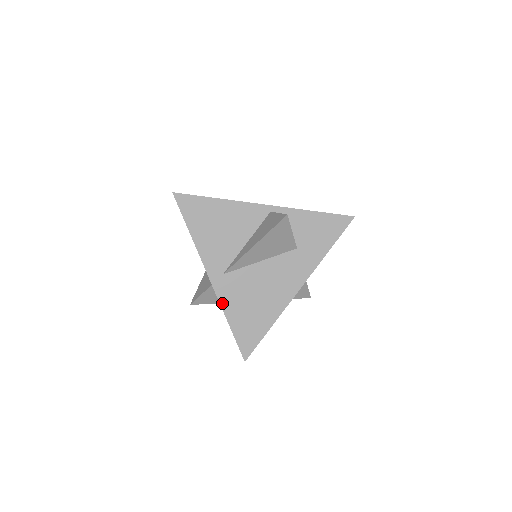
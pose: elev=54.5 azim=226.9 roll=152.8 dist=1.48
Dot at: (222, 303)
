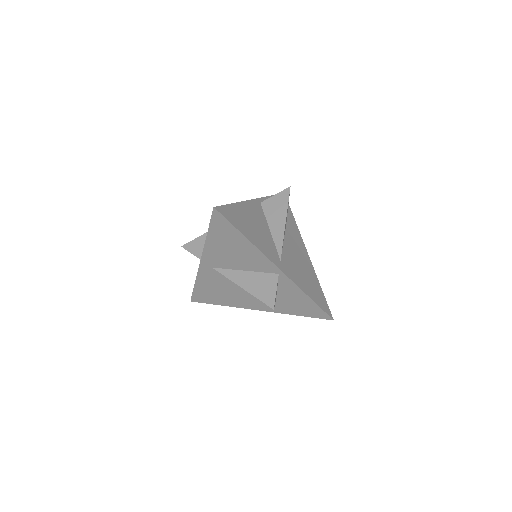
Dot at: (199, 275)
